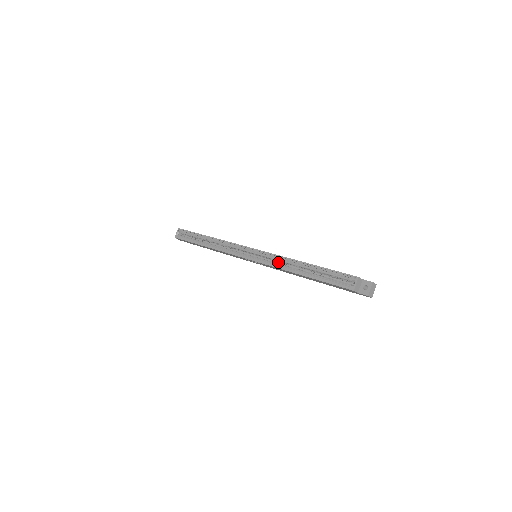
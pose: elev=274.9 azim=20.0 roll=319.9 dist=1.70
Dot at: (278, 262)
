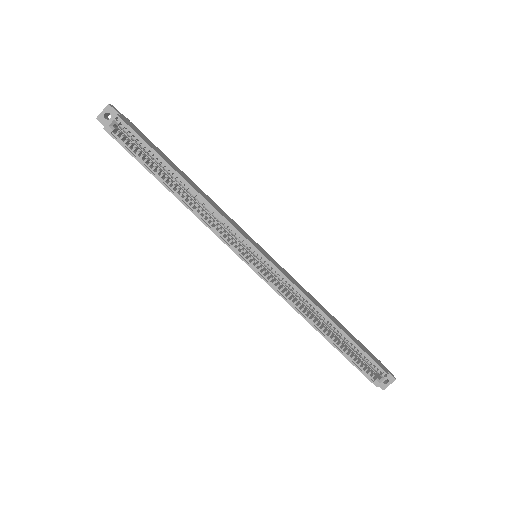
Dot at: occluded
